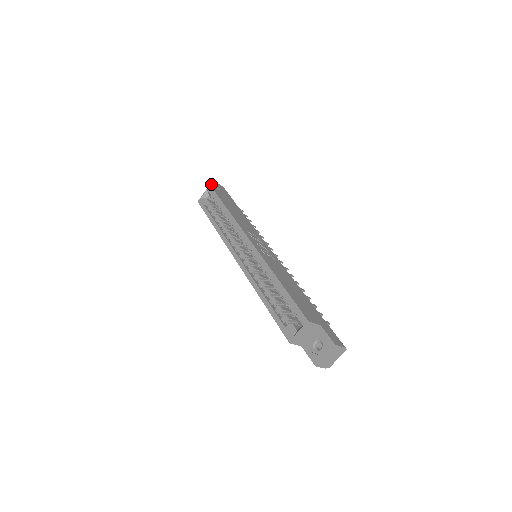
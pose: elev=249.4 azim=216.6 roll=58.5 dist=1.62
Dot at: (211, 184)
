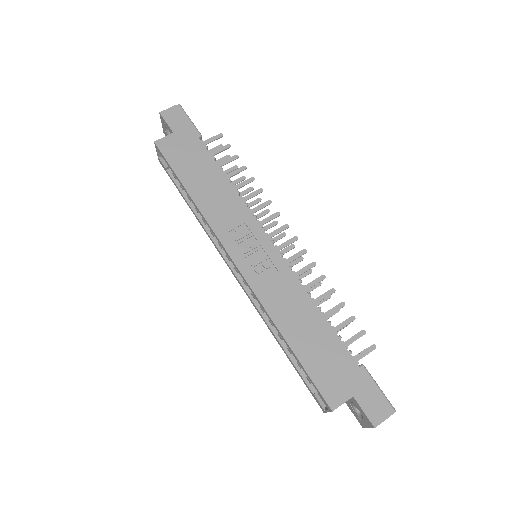
Dot at: occluded
